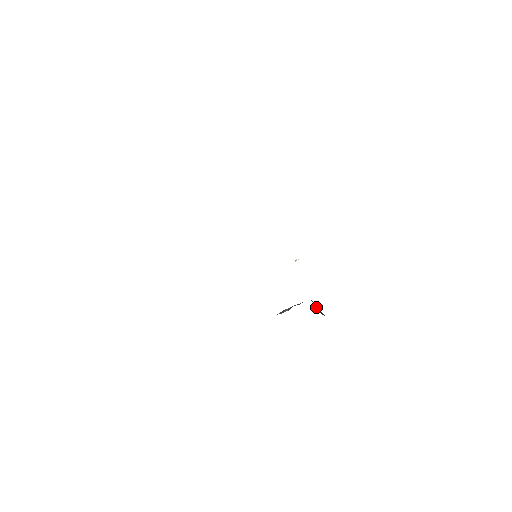
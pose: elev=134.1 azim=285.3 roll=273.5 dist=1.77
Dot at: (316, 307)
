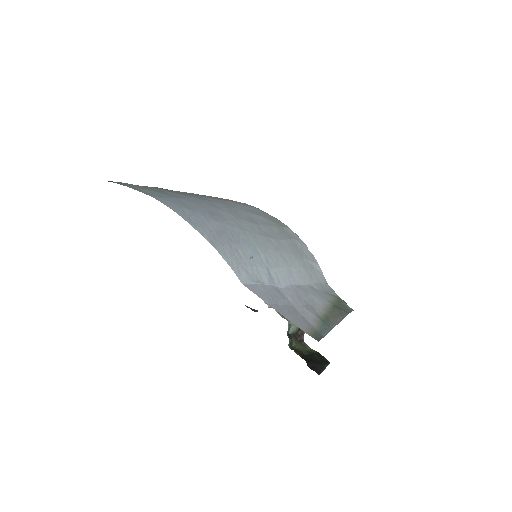
Dot at: occluded
